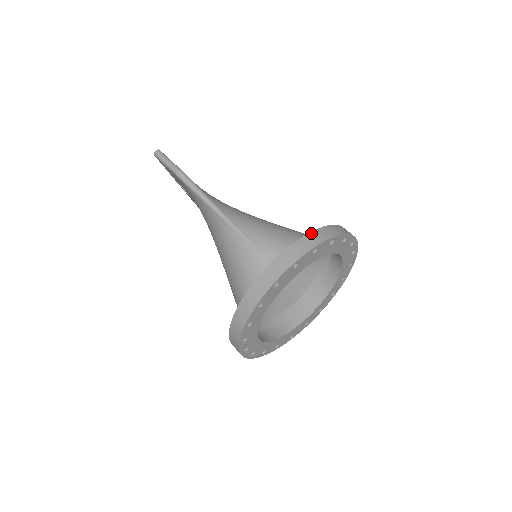
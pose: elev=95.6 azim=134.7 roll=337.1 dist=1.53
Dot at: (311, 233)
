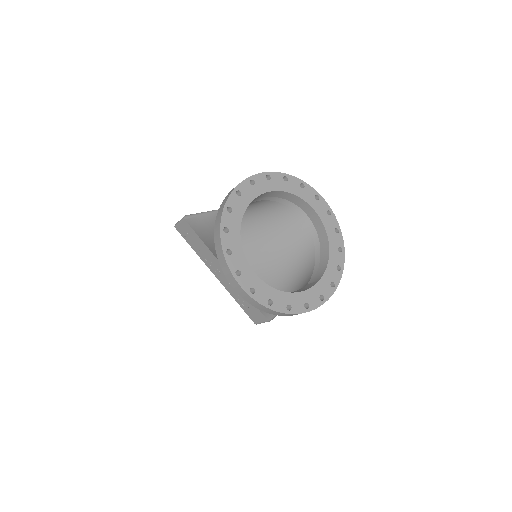
Dot at: occluded
